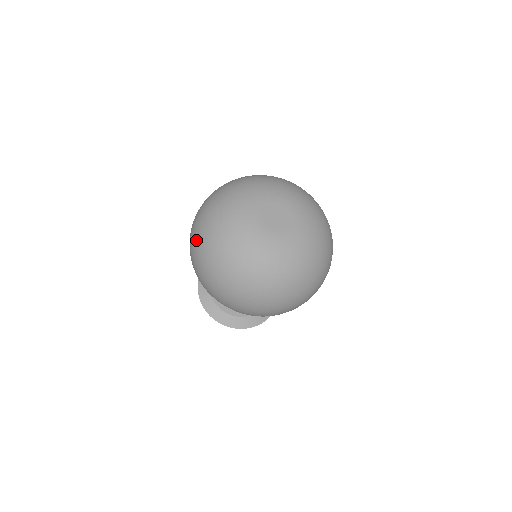
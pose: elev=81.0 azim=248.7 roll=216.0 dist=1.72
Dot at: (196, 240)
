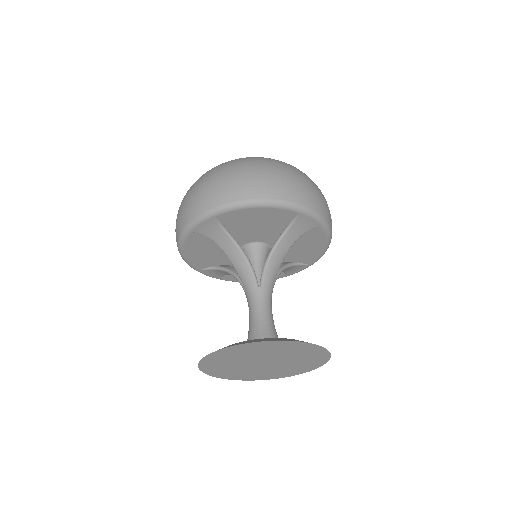
Dot at: (185, 195)
